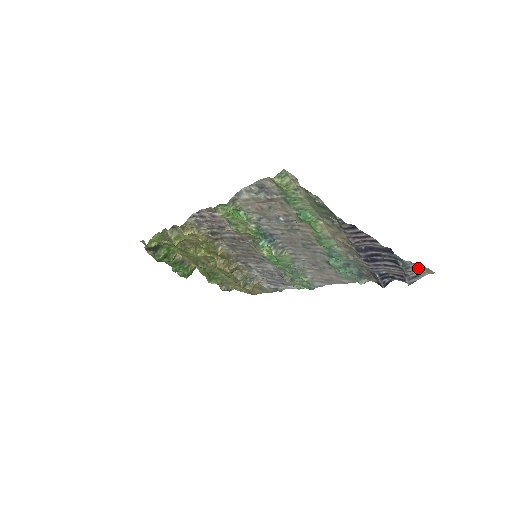
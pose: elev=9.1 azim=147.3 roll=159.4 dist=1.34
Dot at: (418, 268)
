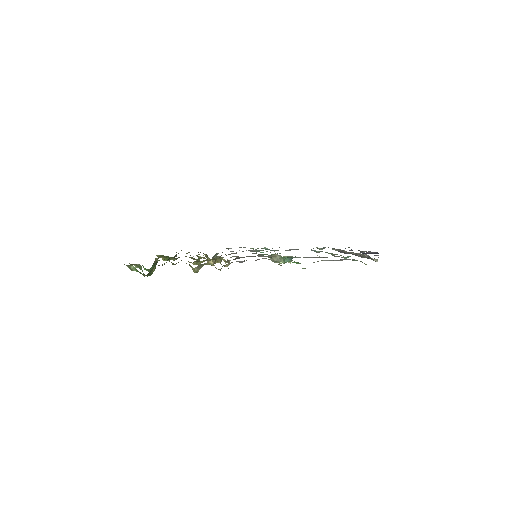
Dot at: occluded
